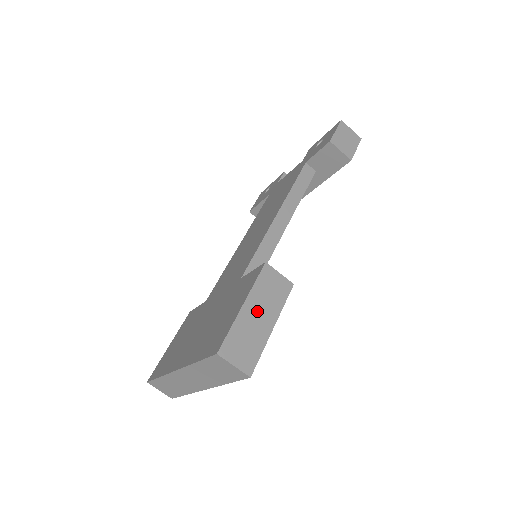
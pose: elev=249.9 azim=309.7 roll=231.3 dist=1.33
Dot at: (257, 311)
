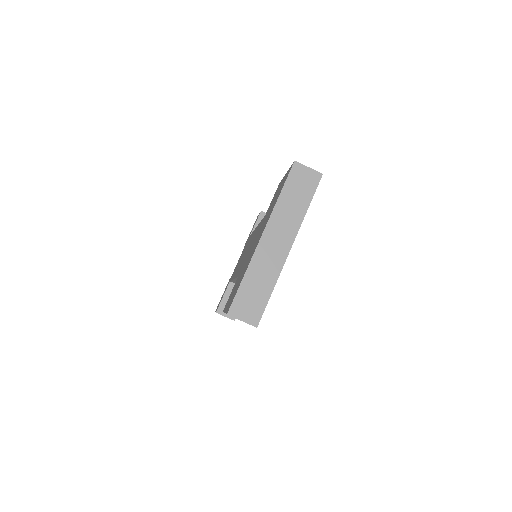
Dot at: occluded
